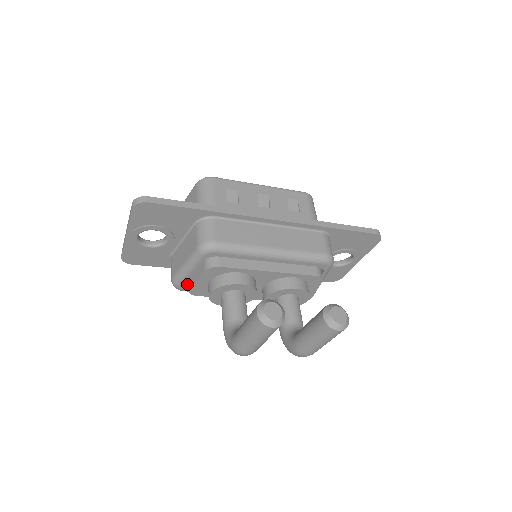
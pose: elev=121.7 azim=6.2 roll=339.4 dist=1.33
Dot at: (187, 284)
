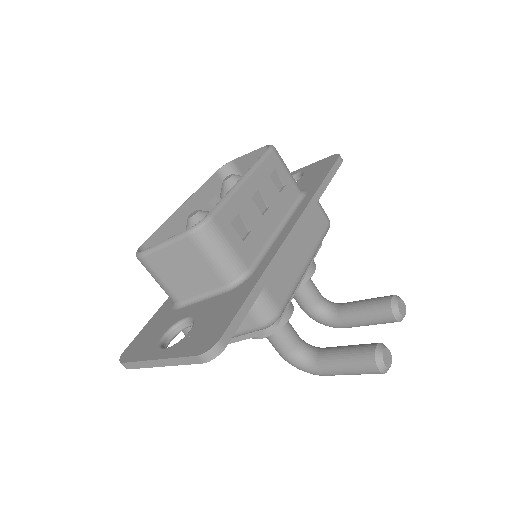
Dot at: occluded
